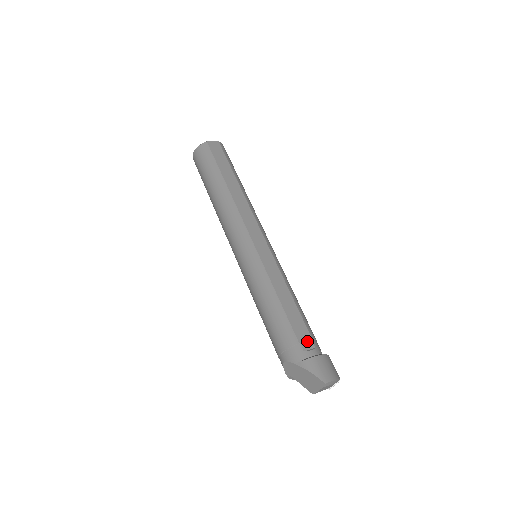
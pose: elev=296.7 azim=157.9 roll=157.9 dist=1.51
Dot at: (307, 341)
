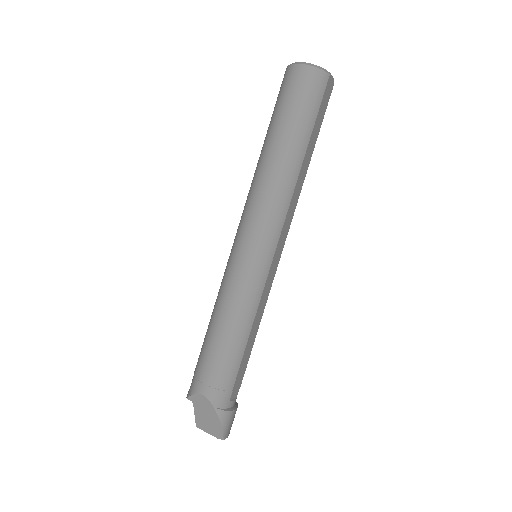
Dot at: (237, 389)
